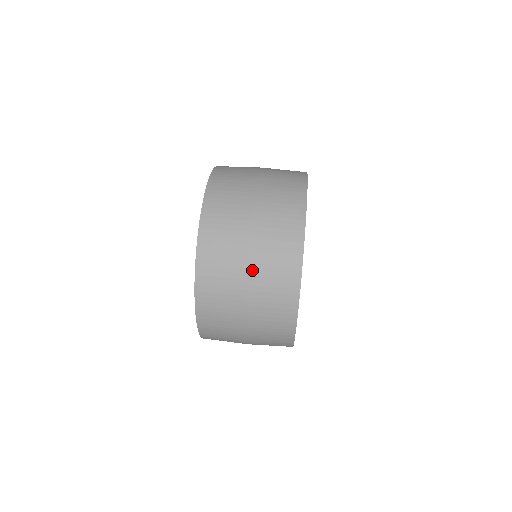
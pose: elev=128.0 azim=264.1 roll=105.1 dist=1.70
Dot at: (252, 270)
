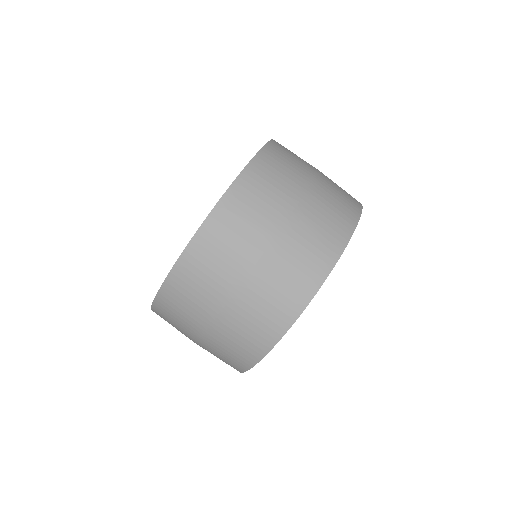
Dot at: (203, 341)
